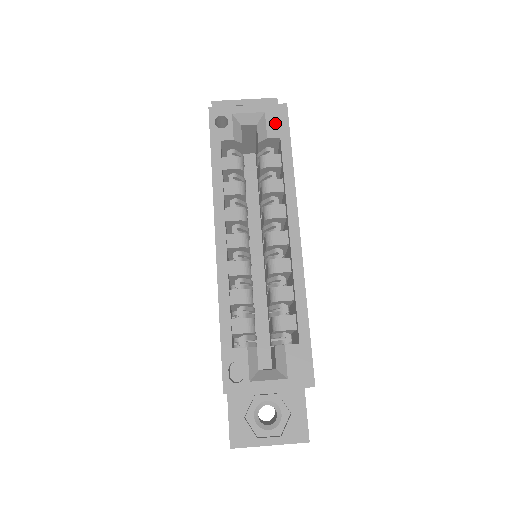
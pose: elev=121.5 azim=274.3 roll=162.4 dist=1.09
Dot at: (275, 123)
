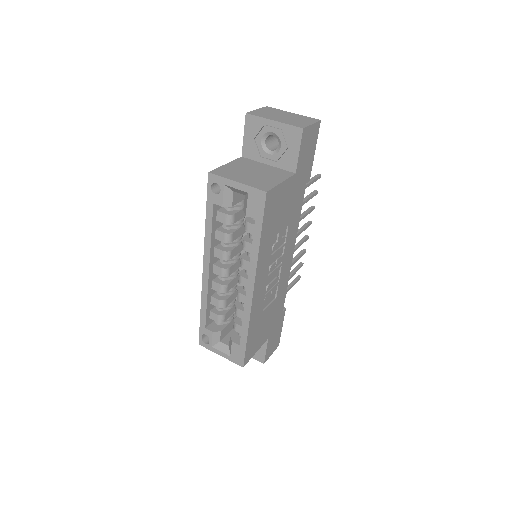
Dot at: (254, 206)
